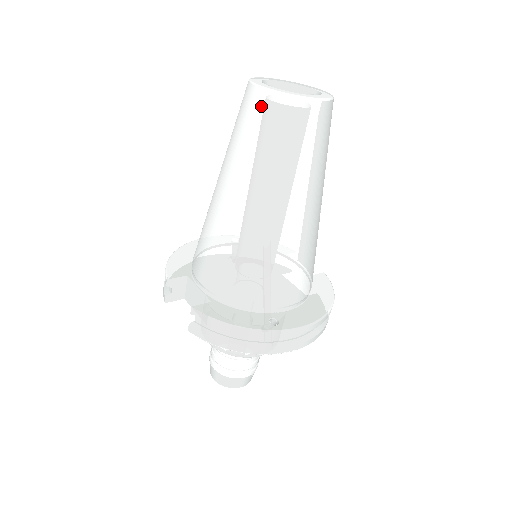
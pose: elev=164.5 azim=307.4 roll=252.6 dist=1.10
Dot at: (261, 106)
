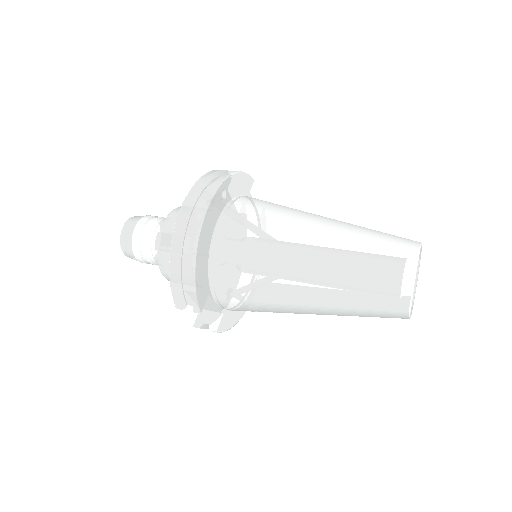
Dot at: occluded
